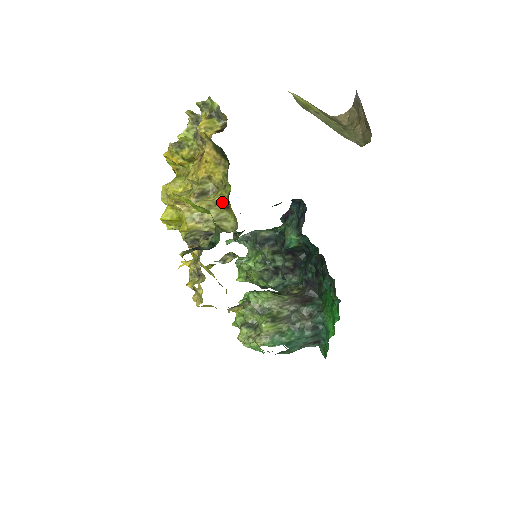
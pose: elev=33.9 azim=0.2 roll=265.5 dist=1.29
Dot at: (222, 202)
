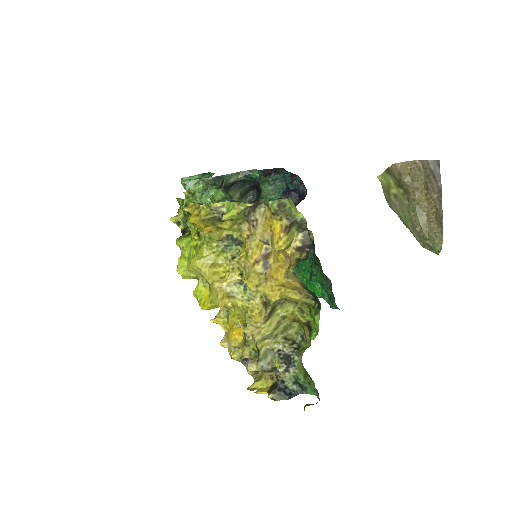
Dot at: (292, 318)
